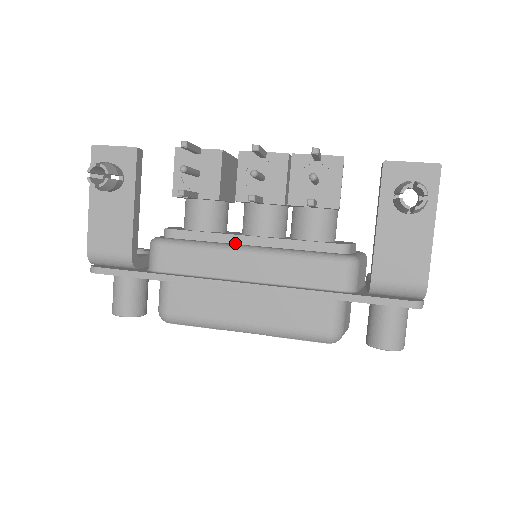
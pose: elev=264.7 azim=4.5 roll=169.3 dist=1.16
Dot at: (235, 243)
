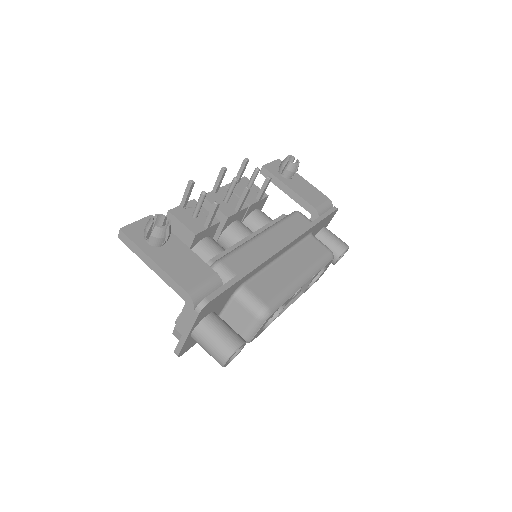
Dot at: occluded
